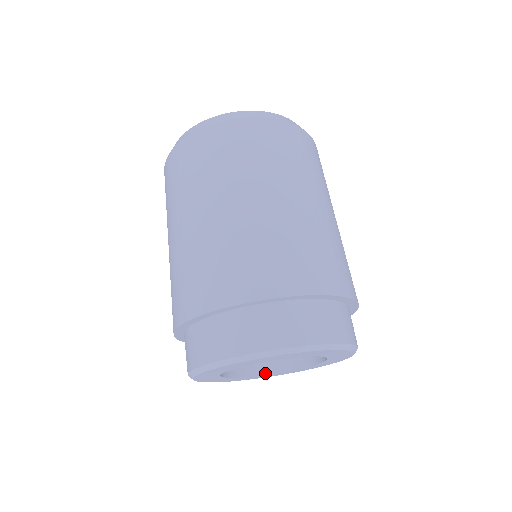
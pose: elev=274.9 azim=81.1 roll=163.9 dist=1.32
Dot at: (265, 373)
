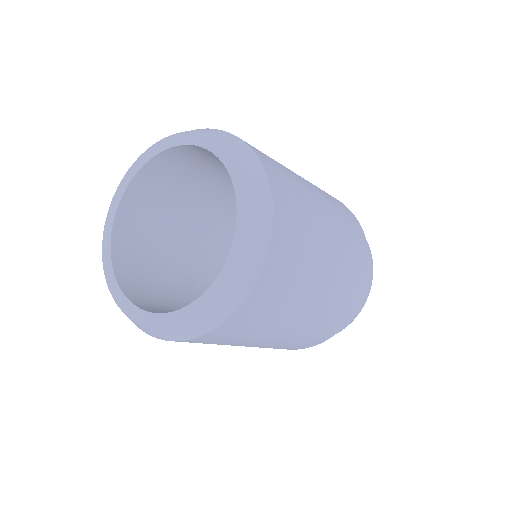
Dot at: occluded
